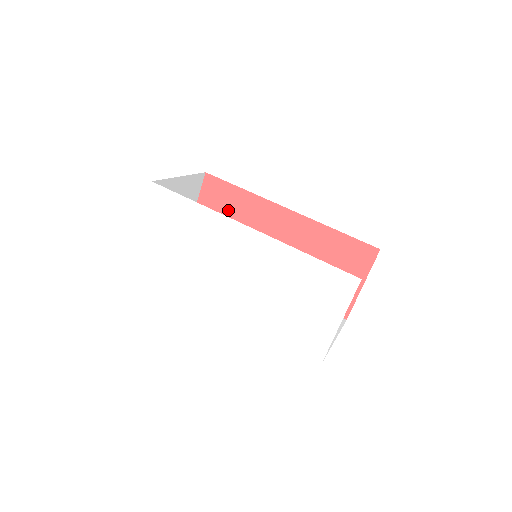
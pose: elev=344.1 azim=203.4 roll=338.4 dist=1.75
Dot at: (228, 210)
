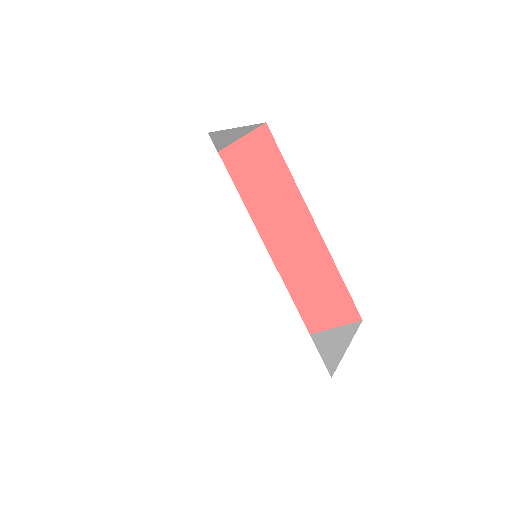
Dot at: (260, 175)
